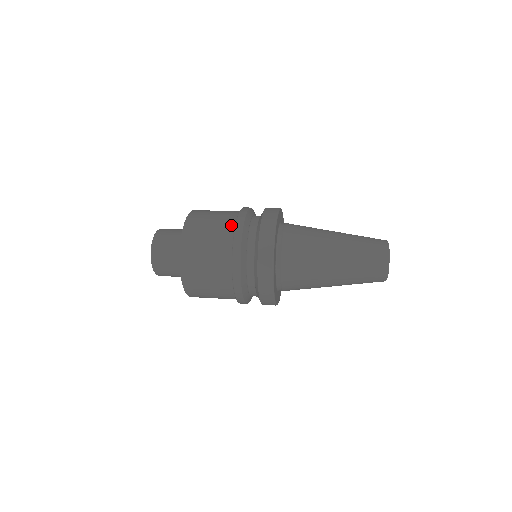
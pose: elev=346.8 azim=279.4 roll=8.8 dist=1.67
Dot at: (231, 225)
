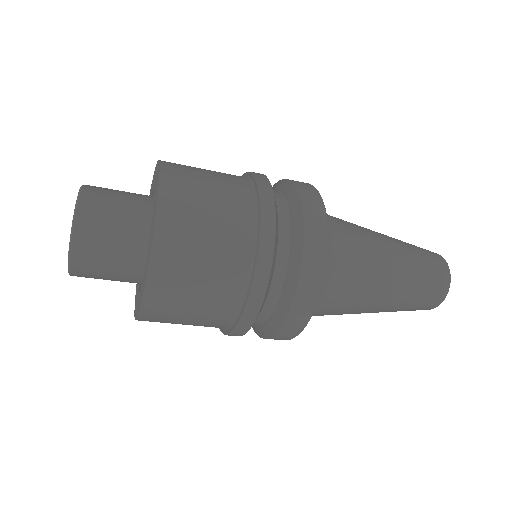
Dot at: occluded
